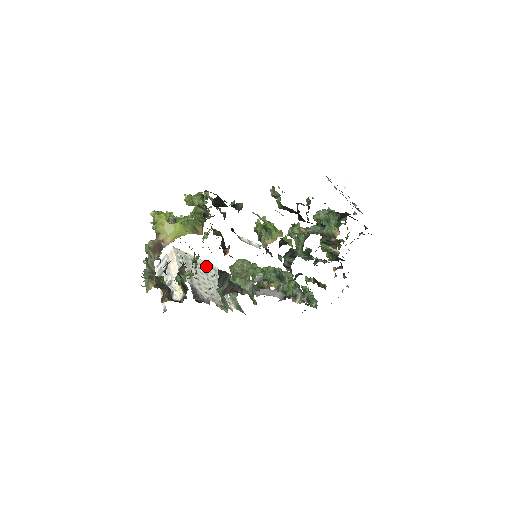
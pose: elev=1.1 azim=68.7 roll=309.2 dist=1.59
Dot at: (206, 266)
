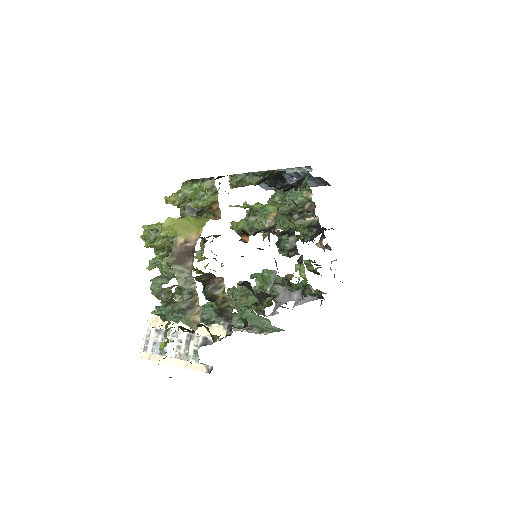
Dot at: occluded
